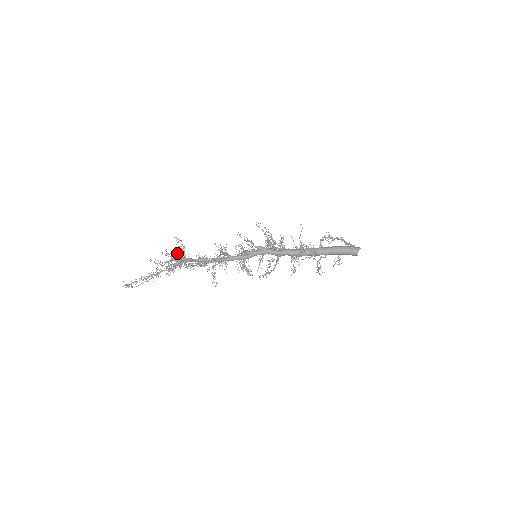
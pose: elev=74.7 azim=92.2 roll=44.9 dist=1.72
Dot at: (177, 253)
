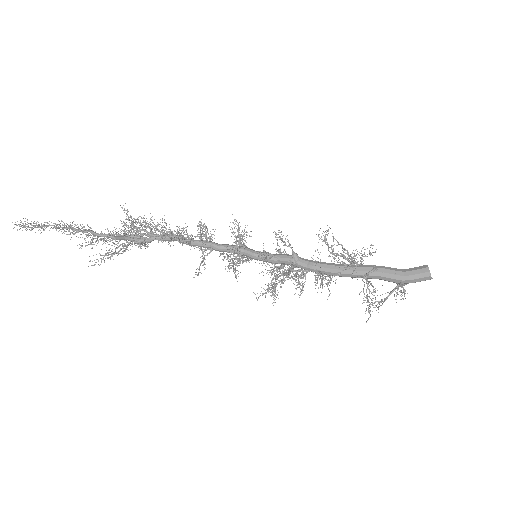
Dot at: occluded
